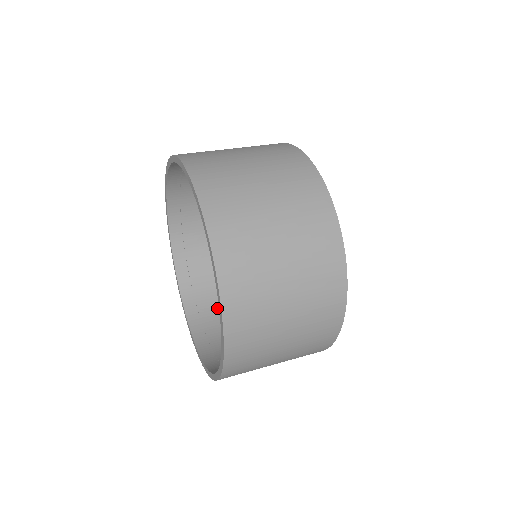
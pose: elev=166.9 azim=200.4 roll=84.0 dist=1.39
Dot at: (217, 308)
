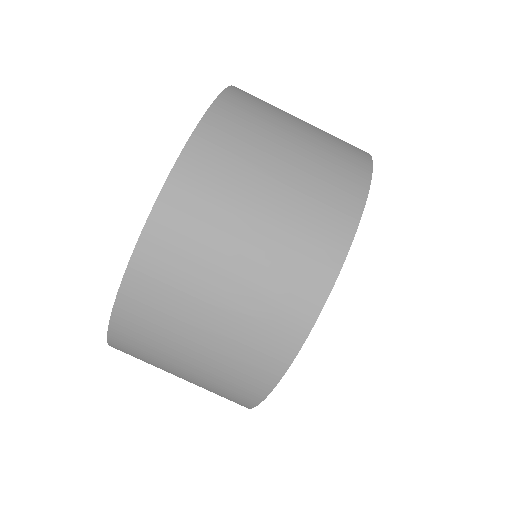
Dot at: occluded
